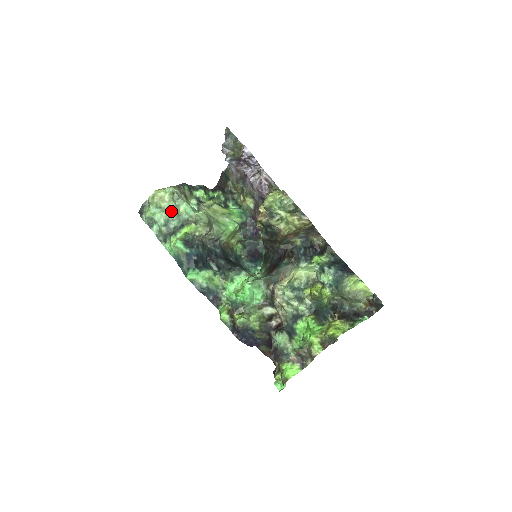
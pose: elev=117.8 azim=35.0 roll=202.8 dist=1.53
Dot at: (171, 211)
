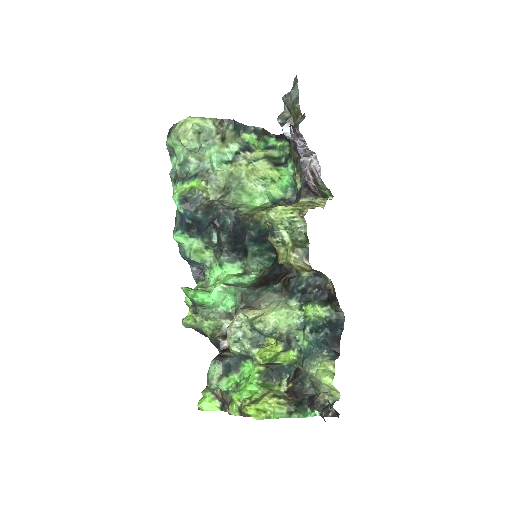
Dot at: (193, 151)
